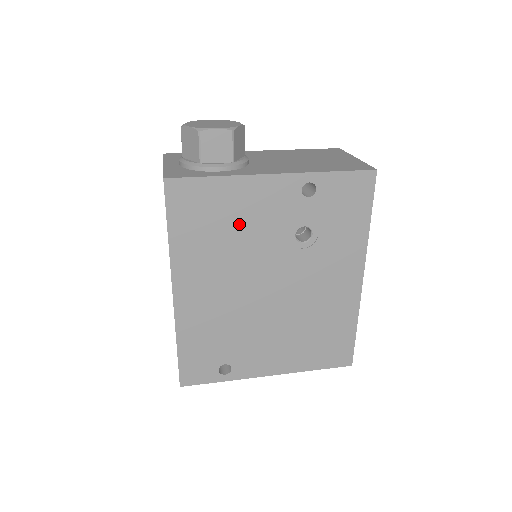
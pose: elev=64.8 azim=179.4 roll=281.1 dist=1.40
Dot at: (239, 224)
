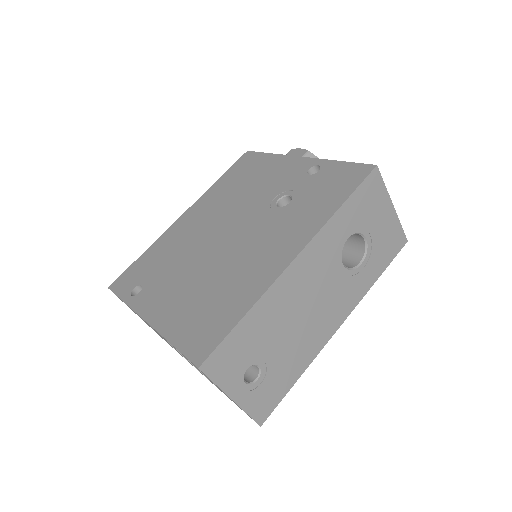
Dot at: (255, 182)
